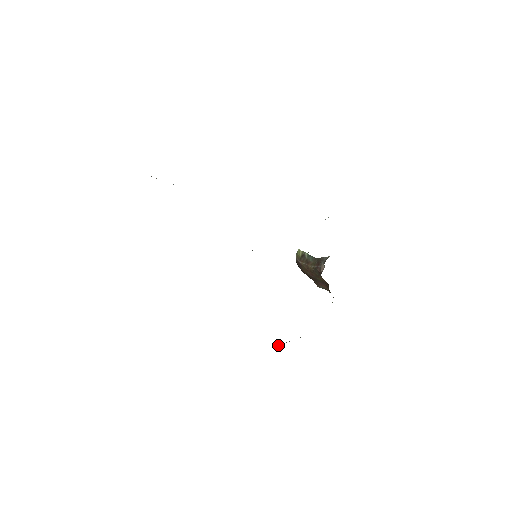
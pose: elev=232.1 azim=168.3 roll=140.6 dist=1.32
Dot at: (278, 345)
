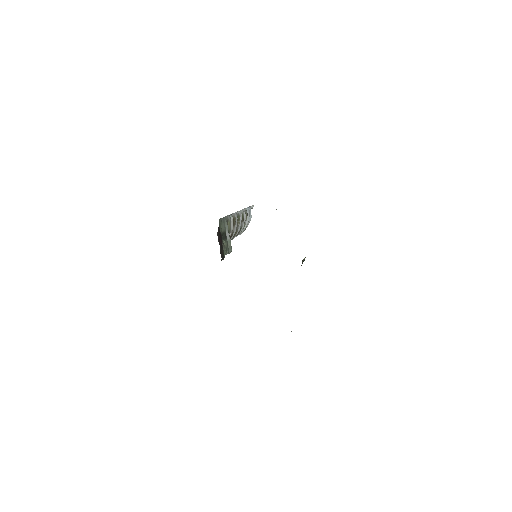
Dot at: occluded
